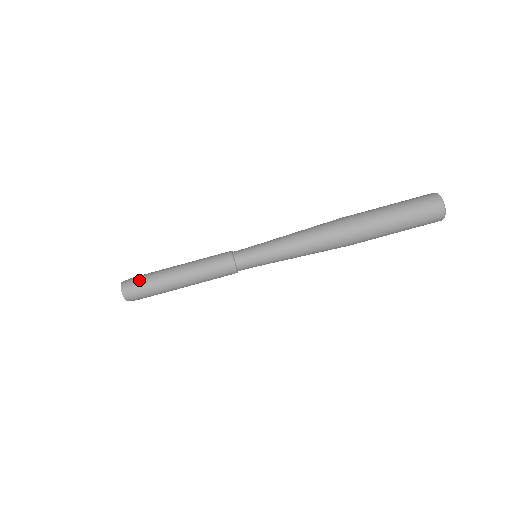
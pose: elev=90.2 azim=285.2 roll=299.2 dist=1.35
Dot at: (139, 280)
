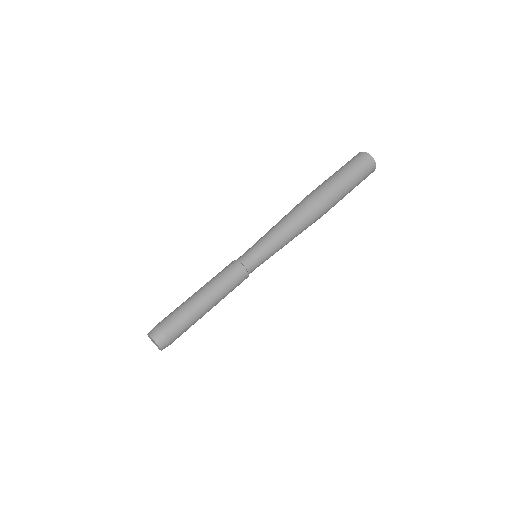
Dot at: (171, 328)
